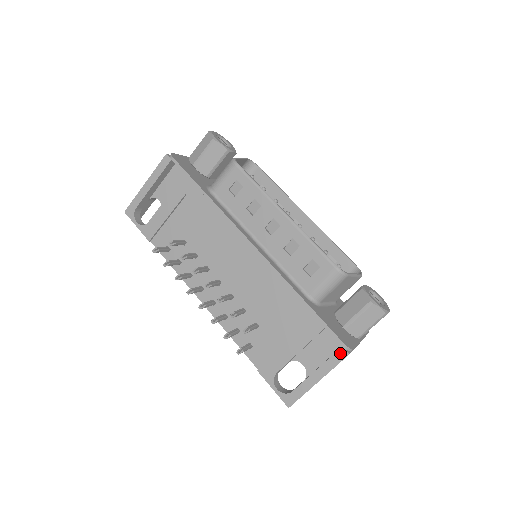
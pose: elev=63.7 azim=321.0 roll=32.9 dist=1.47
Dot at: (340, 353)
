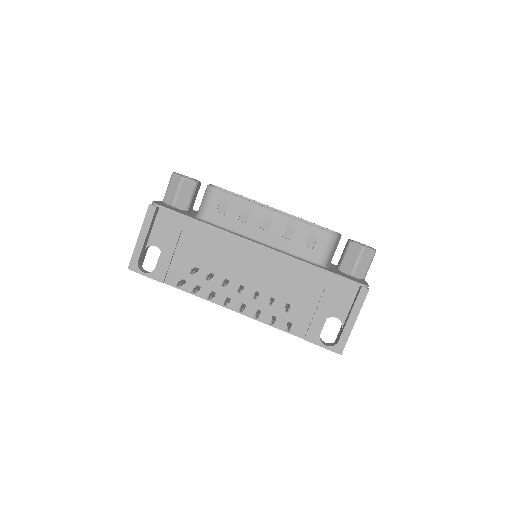
Dot at: (362, 292)
